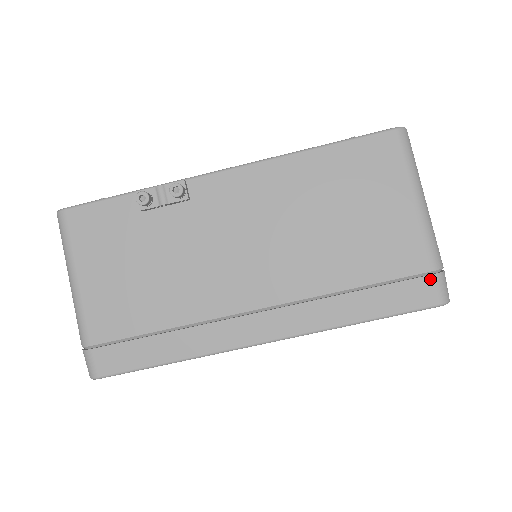
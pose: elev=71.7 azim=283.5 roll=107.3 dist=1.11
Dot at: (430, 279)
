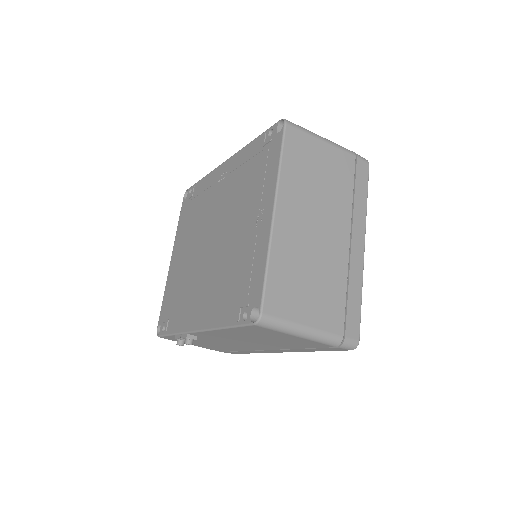
Dot at: (337, 348)
